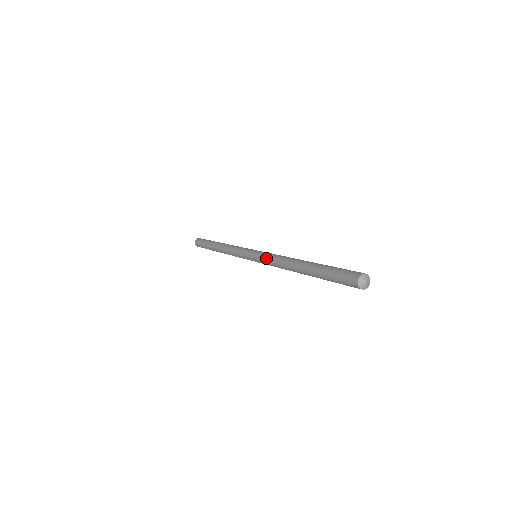
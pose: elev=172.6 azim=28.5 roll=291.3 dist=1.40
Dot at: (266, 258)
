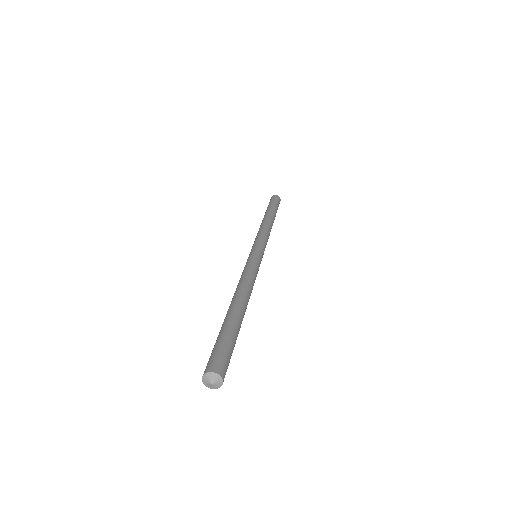
Dot at: occluded
